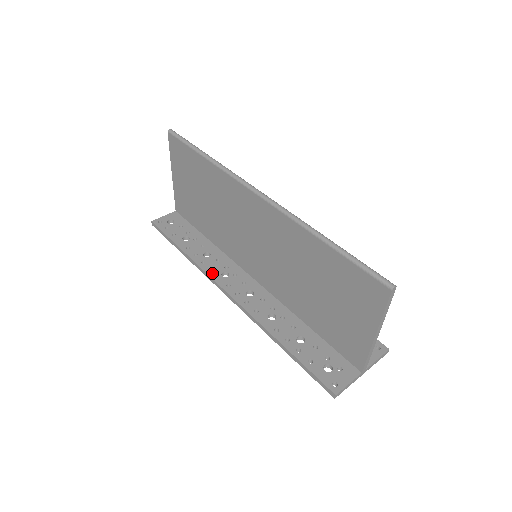
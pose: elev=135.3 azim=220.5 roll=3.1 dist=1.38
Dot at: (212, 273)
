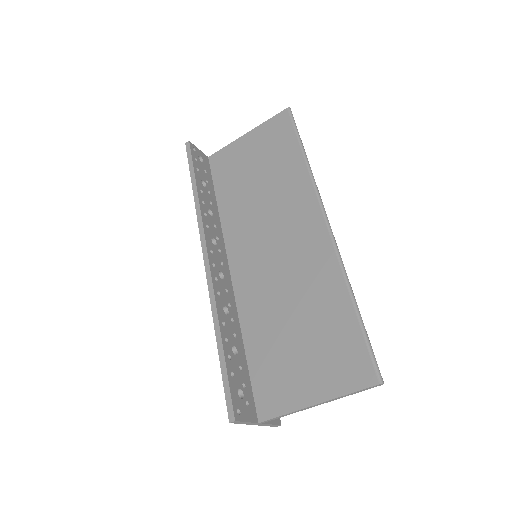
Dot at: (207, 229)
